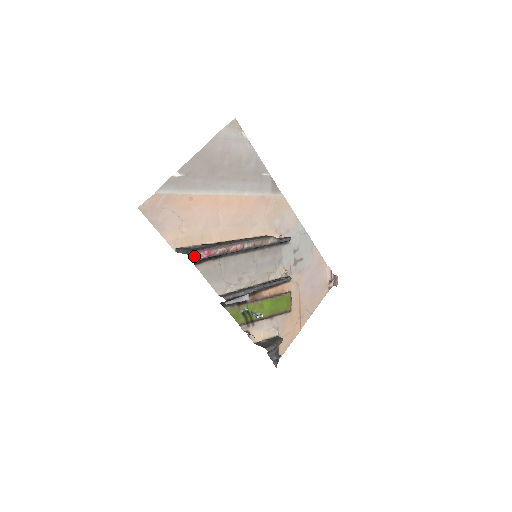
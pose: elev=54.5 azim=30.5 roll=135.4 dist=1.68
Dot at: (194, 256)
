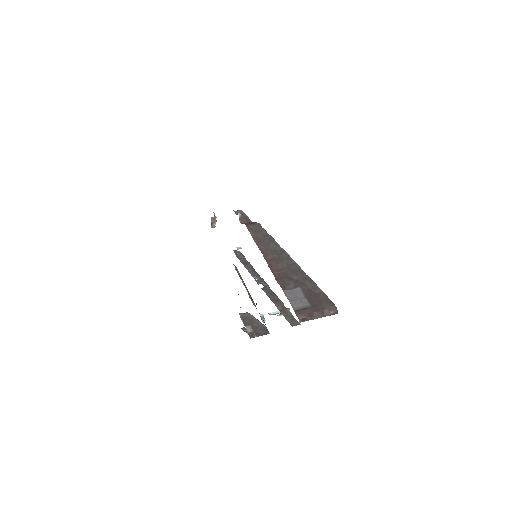
Dot at: occluded
